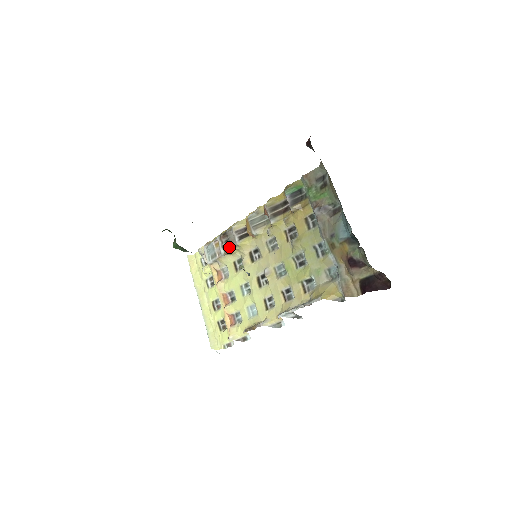
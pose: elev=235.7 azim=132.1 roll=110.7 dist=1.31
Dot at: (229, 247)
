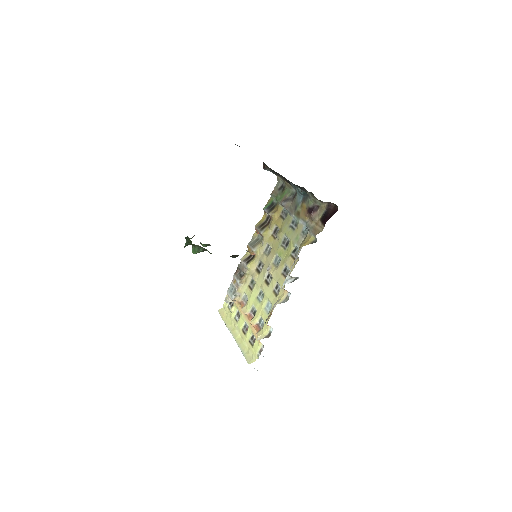
Dot at: (242, 275)
